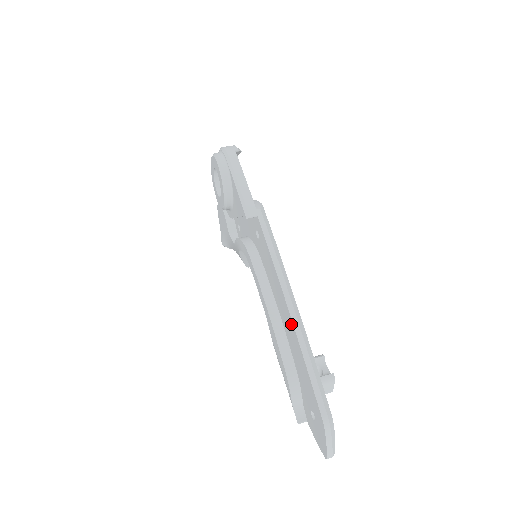
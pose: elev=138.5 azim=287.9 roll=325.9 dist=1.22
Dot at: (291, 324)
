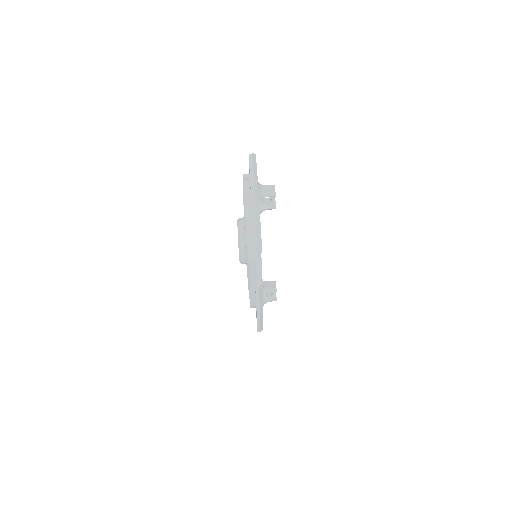
Dot at: occluded
